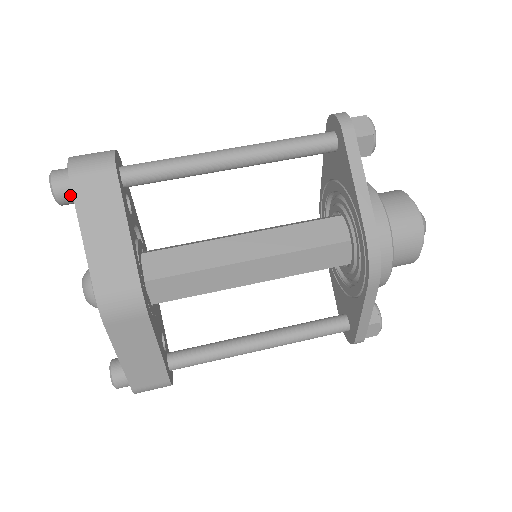
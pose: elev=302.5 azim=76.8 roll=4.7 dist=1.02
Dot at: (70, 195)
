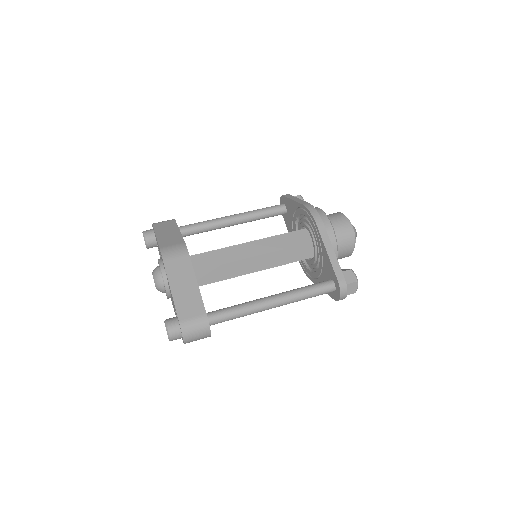
Dot at: (152, 234)
